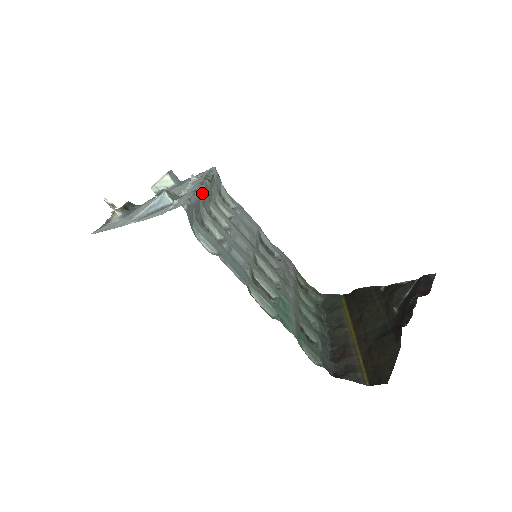
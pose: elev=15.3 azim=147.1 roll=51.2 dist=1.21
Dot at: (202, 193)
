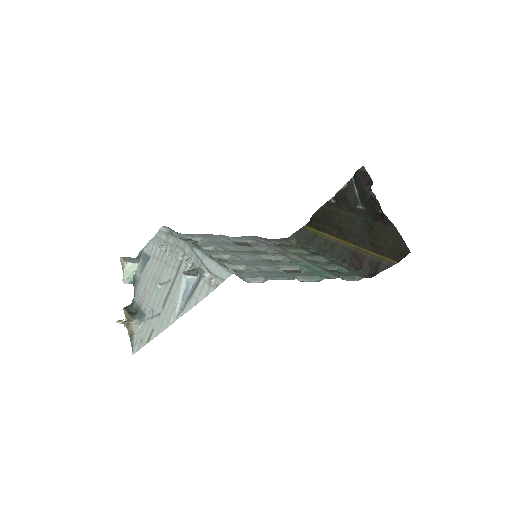
Dot at: (206, 253)
